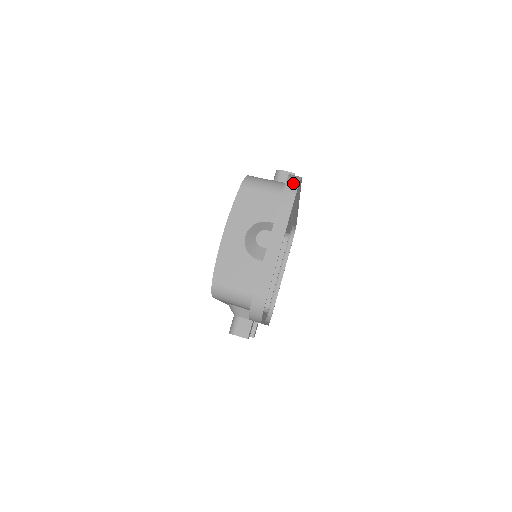
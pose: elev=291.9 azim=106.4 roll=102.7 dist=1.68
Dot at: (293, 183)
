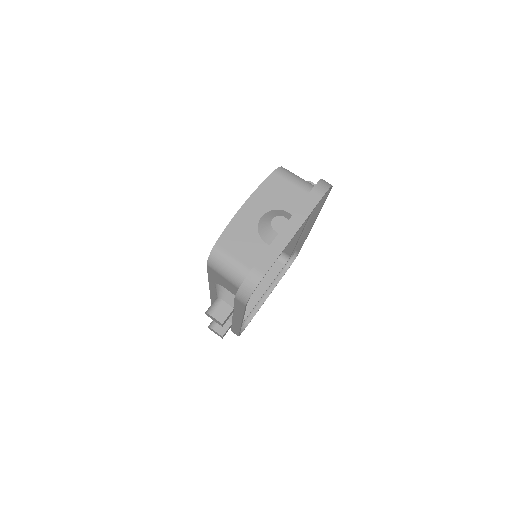
Dot at: (324, 185)
